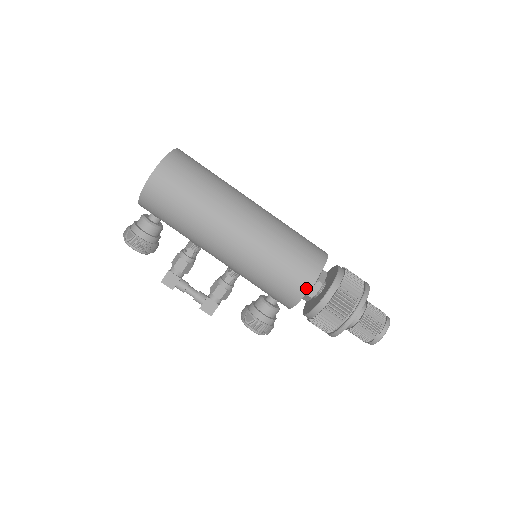
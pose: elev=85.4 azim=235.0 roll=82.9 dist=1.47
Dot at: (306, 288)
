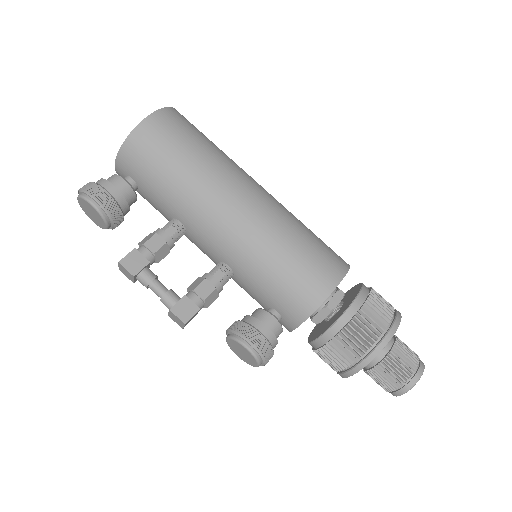
Dot at: (334, 282)
